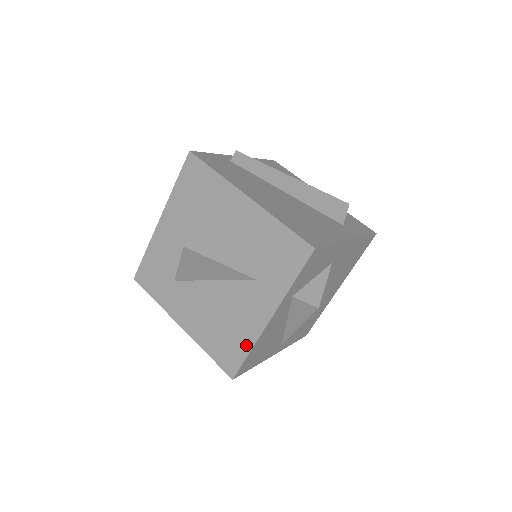
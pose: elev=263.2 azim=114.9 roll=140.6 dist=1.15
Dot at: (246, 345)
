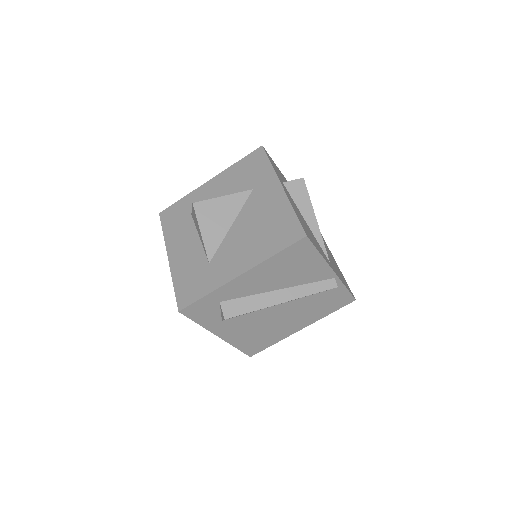
Dot at: (288, 212)
